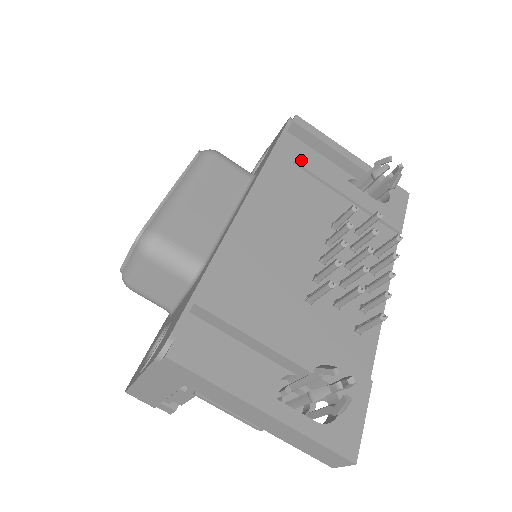
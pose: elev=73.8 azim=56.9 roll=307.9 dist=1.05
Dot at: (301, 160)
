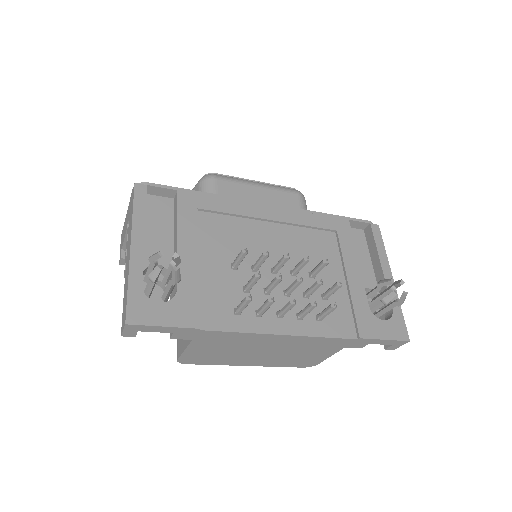
Dot at: (343, 236)
